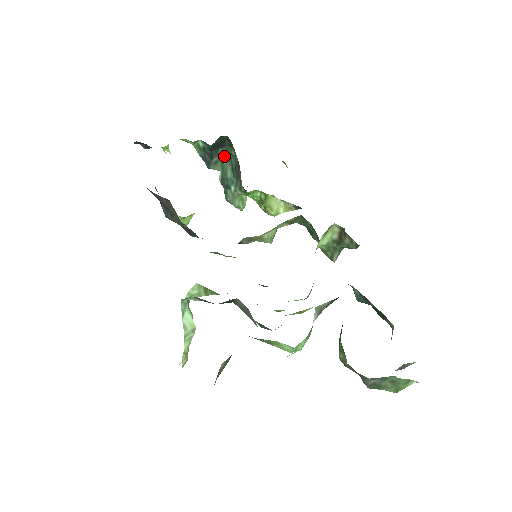
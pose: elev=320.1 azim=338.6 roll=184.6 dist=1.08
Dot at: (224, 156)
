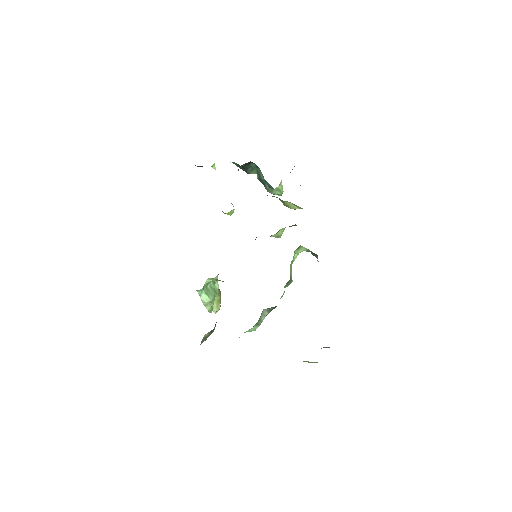
Dot at: (256, 166)
